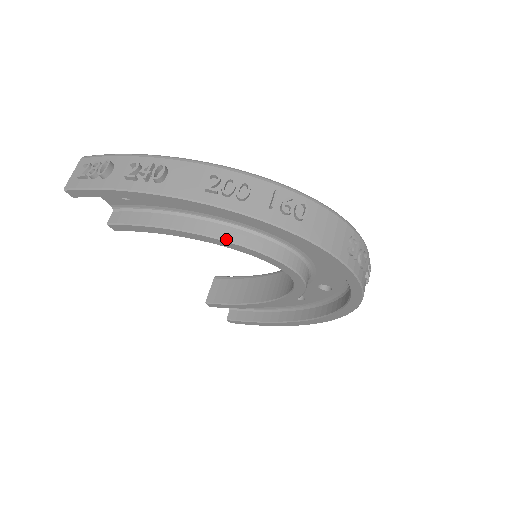
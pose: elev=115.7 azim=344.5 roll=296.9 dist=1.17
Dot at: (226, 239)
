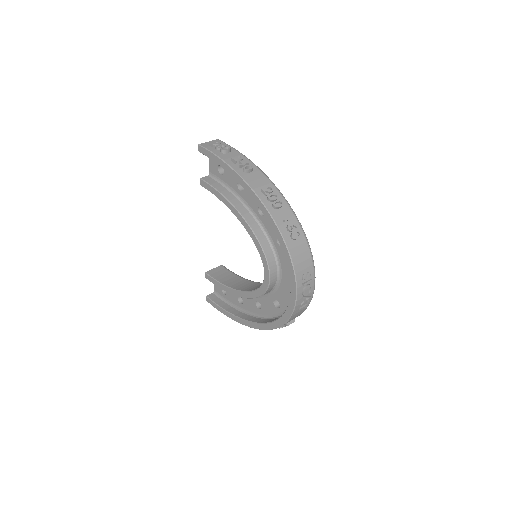
Dot at: (250, 226)
